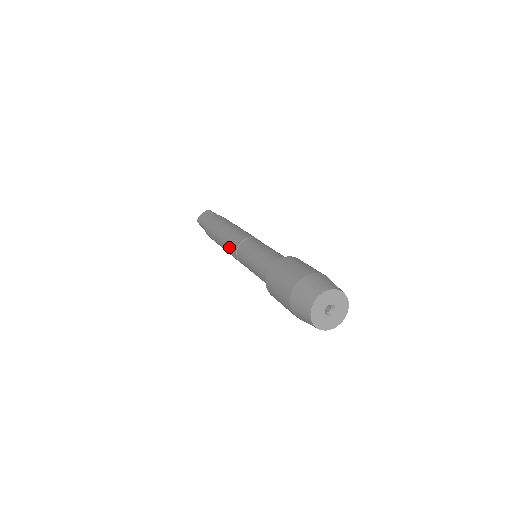
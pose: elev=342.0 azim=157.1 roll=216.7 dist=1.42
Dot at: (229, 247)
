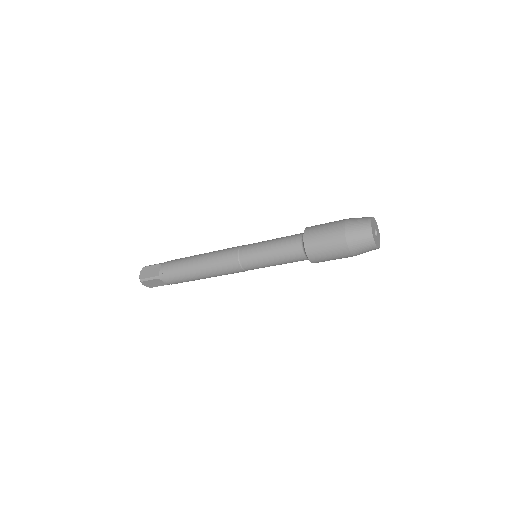
Dot at: (223, 266)
